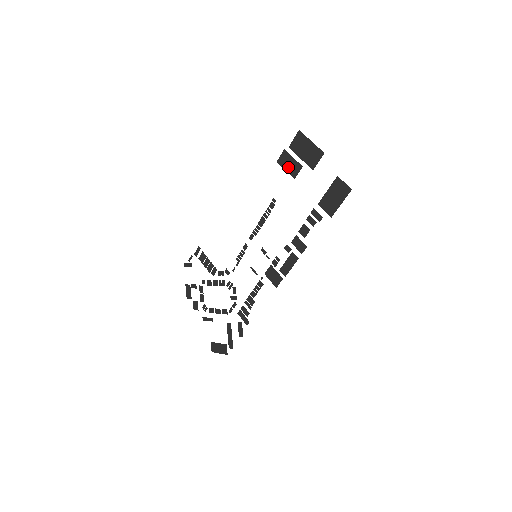
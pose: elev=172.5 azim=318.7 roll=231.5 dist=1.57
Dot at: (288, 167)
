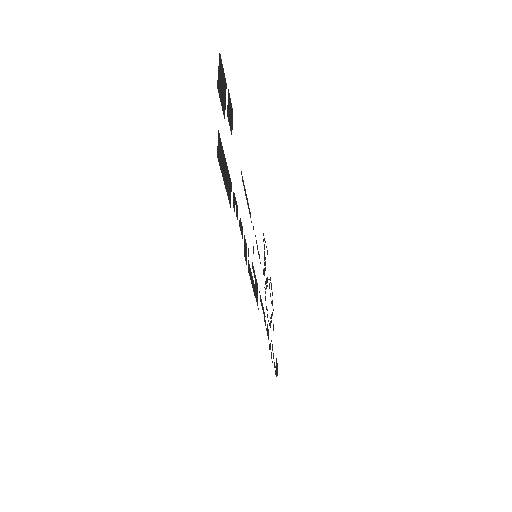
Dot at: (231, 118)
